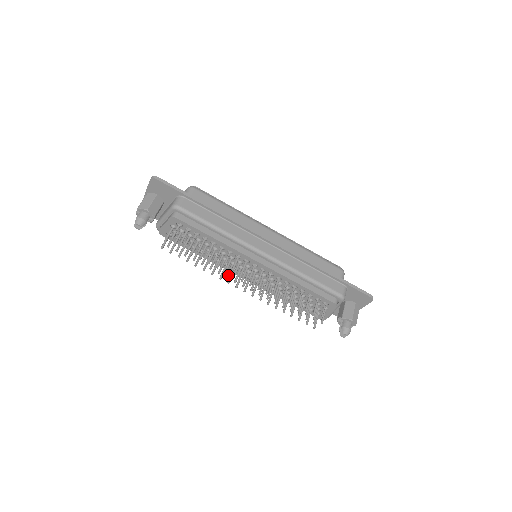
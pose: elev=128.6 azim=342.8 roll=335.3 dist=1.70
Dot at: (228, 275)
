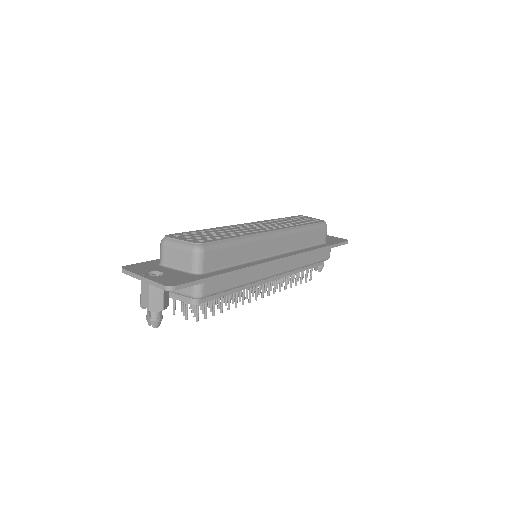
Dot at: (238, 295)
